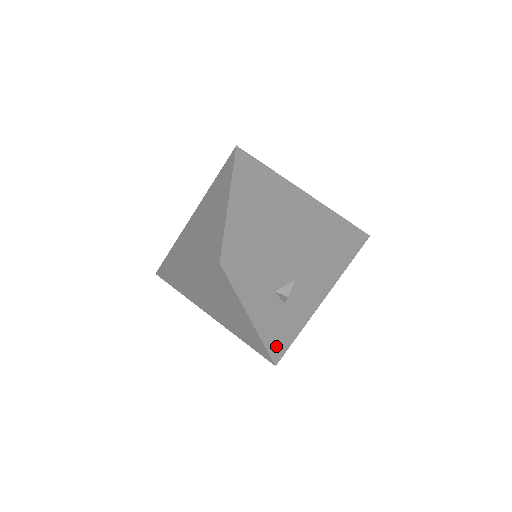
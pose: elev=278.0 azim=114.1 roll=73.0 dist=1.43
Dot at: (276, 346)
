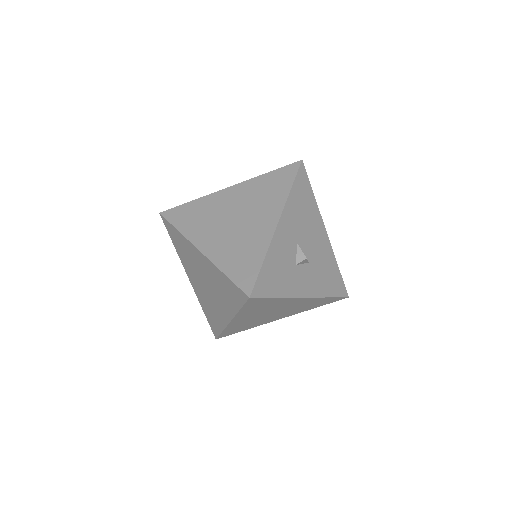
Dot at: (335, 288)
